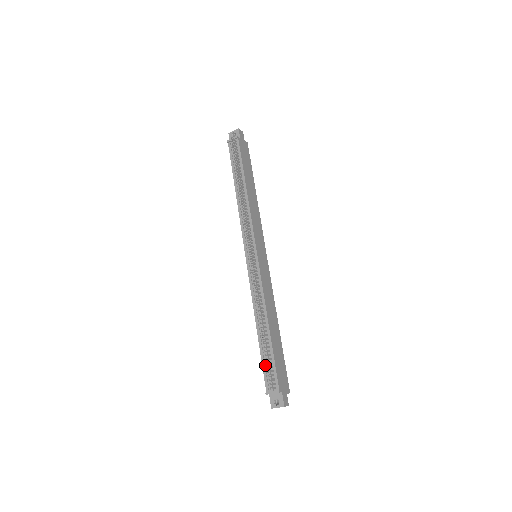
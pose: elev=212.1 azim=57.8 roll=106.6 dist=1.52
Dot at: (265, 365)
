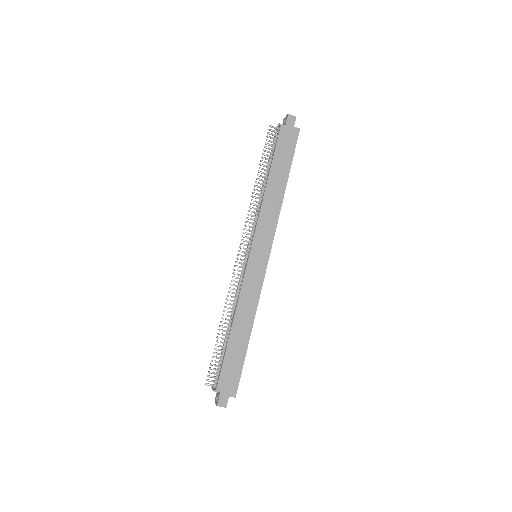
Dot at: occluded
